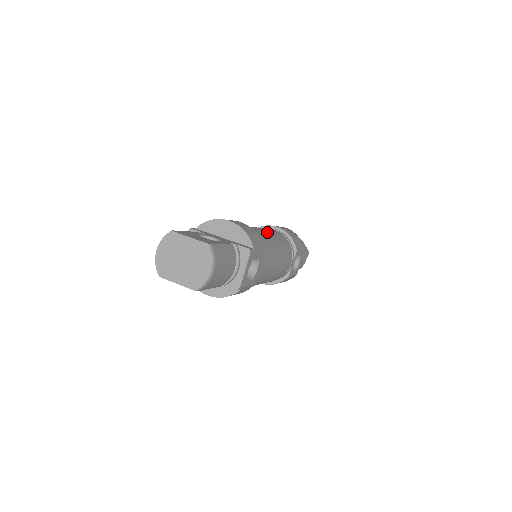
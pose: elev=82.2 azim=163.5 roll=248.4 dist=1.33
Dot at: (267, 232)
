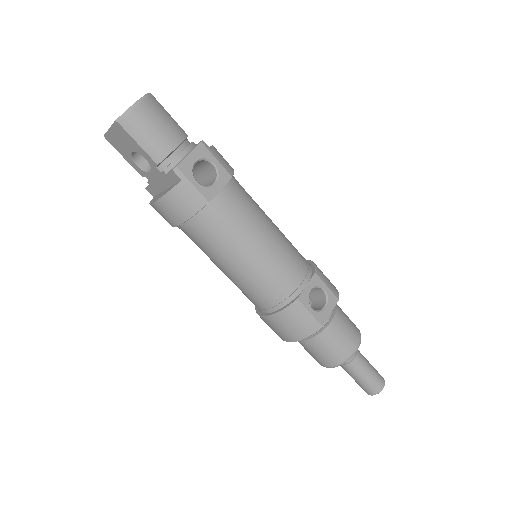
Dot at: occluded
